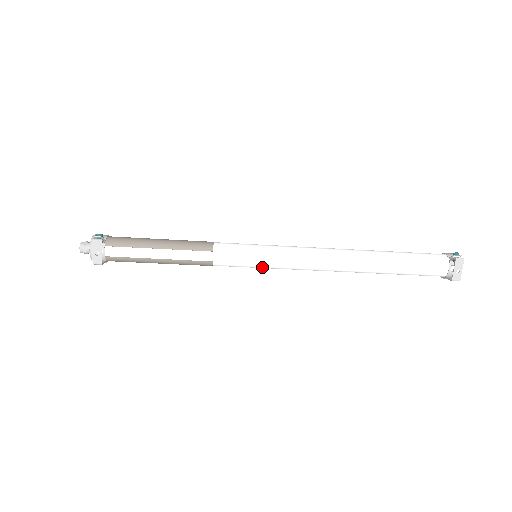
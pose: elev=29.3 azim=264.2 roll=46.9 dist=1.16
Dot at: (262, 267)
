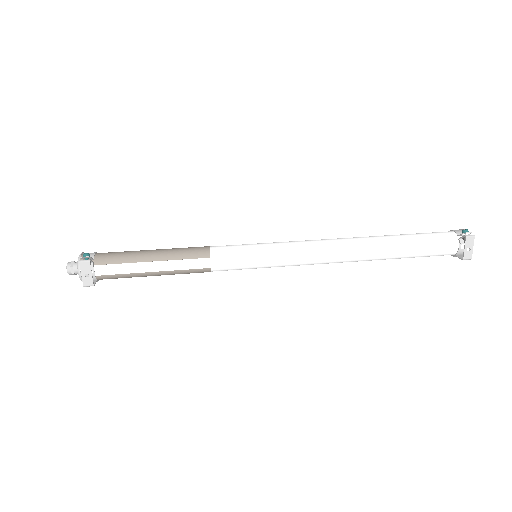
Dot at: (264, 267)
